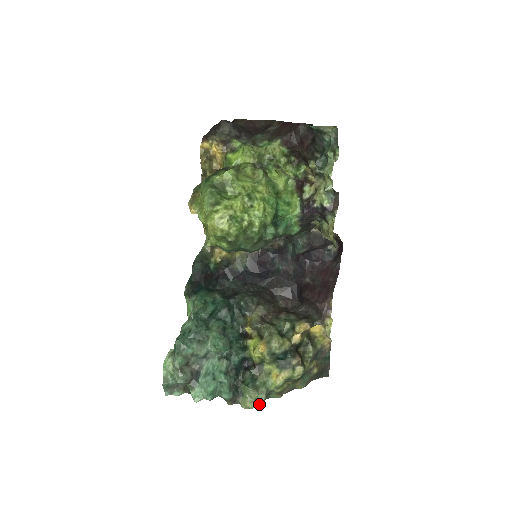
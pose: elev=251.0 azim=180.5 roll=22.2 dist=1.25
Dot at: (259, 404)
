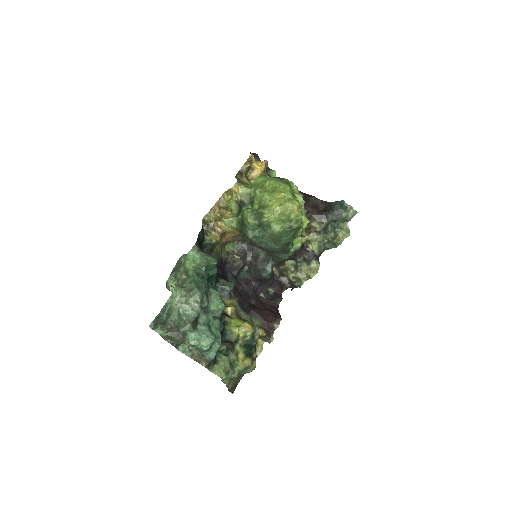
Dot at: (226, 378)
